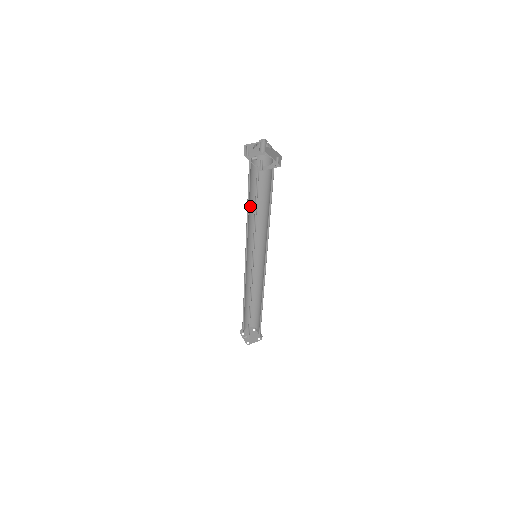
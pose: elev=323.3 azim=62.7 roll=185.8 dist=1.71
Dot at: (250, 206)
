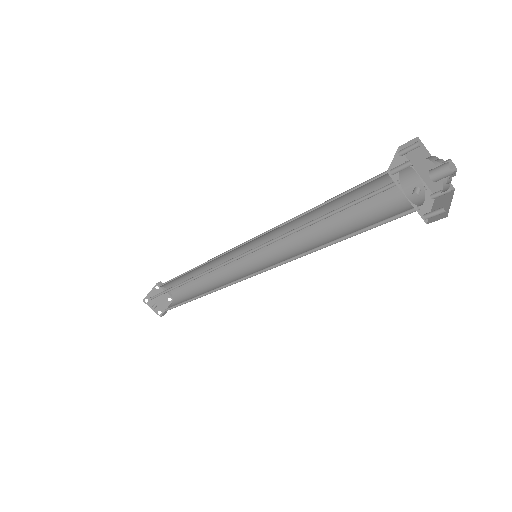
Dot at: occluded
